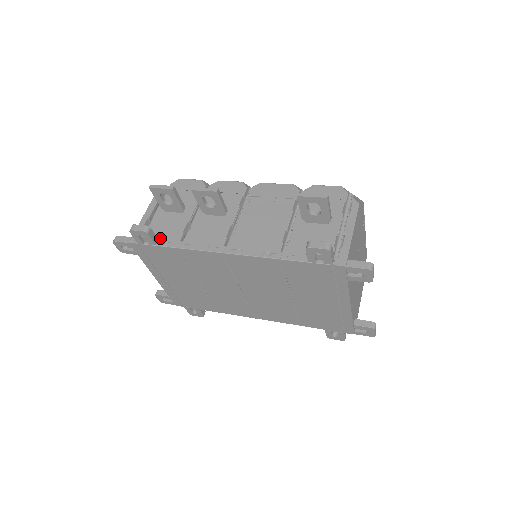
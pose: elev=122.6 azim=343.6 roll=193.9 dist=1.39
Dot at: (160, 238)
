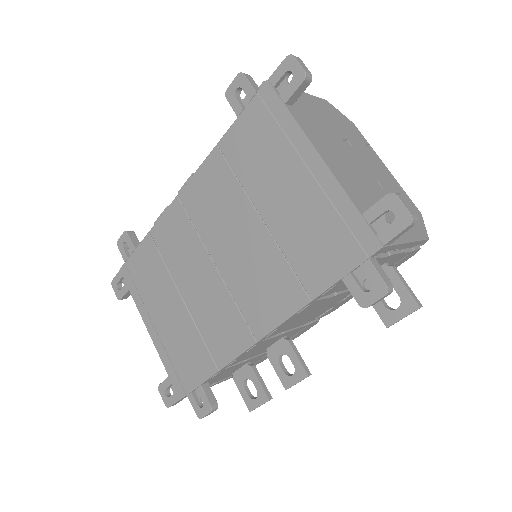
Dot at: occluded
